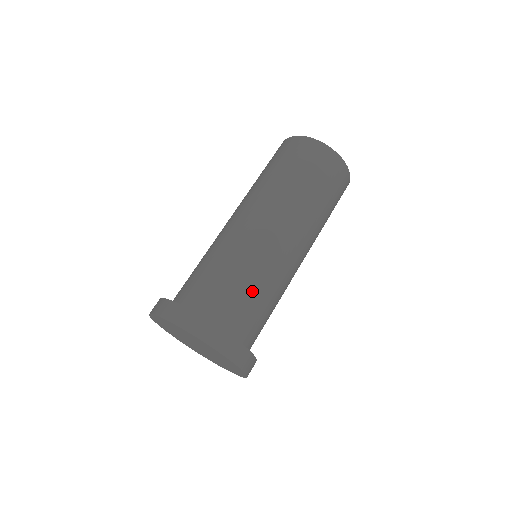
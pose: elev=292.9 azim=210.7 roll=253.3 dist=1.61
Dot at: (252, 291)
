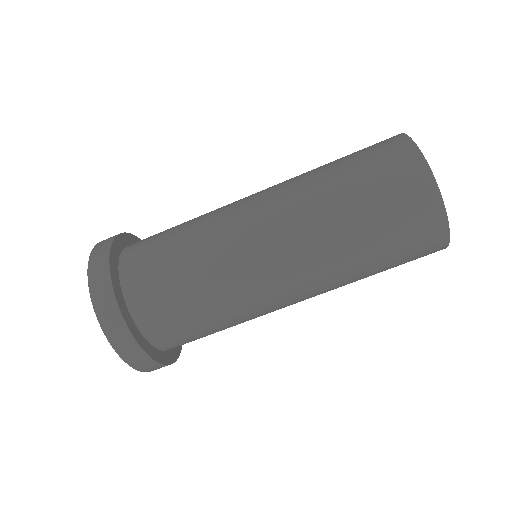
Dot at: (218, 331)
